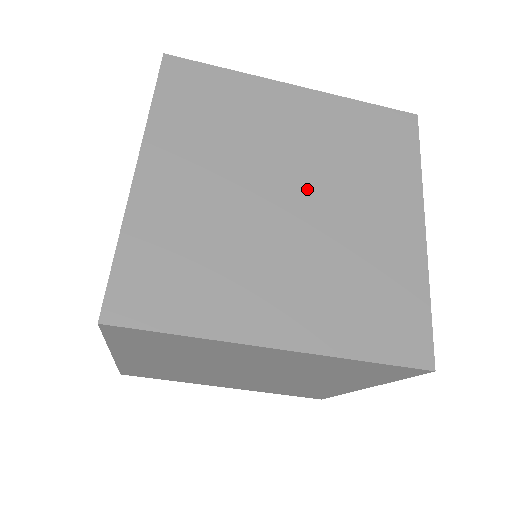
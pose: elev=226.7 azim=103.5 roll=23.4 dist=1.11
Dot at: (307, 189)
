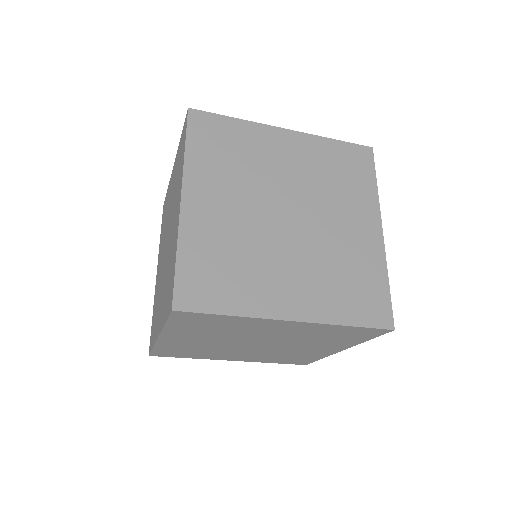
Dot at: (301, 208)
